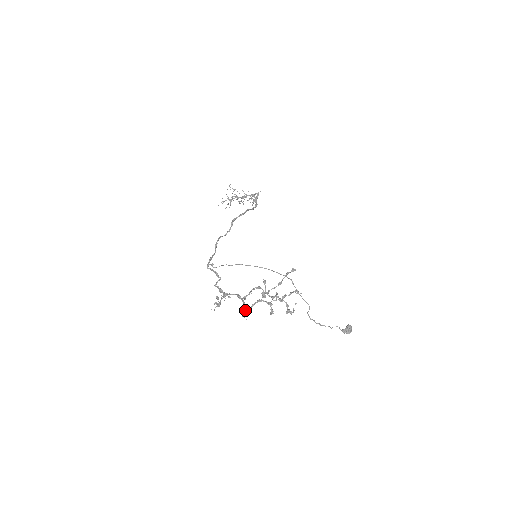
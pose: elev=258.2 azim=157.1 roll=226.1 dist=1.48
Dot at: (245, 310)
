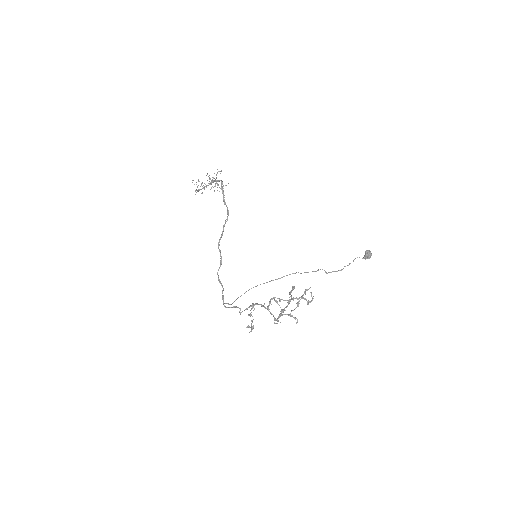
Dot at: occluded
